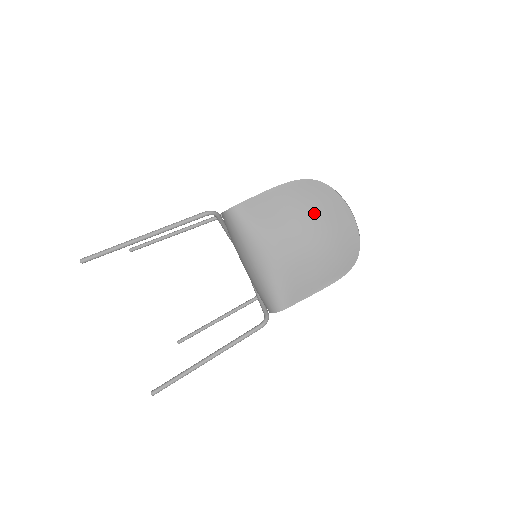
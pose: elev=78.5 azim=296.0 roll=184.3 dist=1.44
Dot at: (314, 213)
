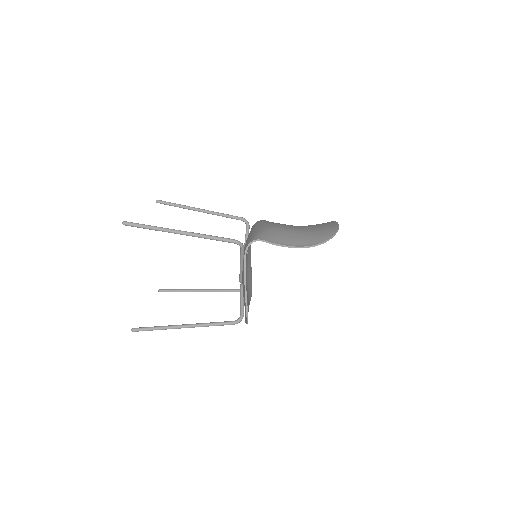
Dot at: (312, 226)
